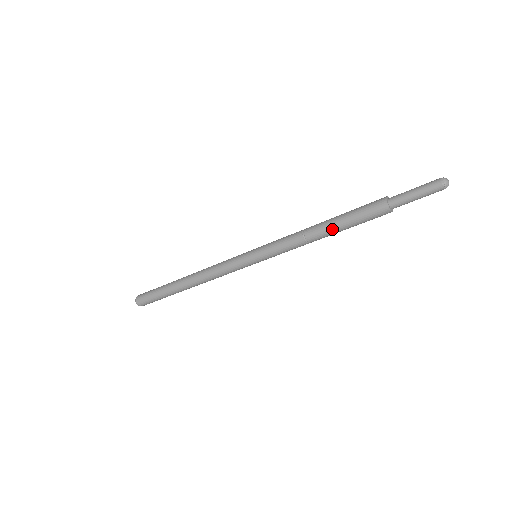
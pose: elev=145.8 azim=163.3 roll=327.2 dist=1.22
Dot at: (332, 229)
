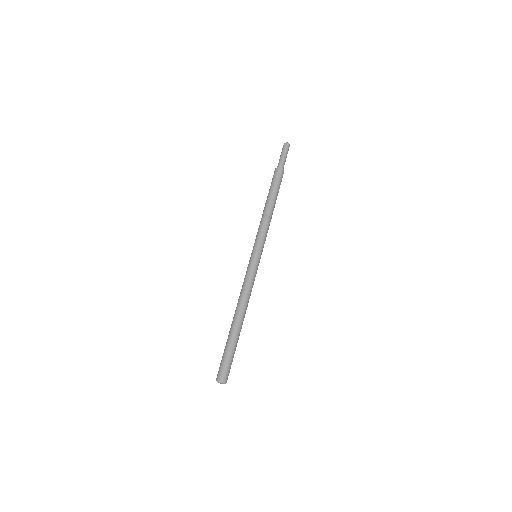
Dot at: (273, 199)
